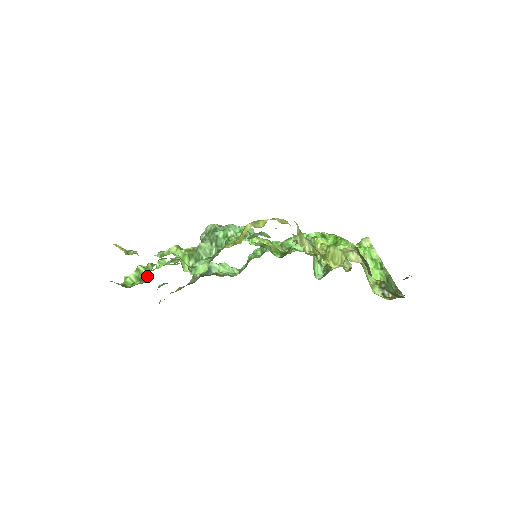
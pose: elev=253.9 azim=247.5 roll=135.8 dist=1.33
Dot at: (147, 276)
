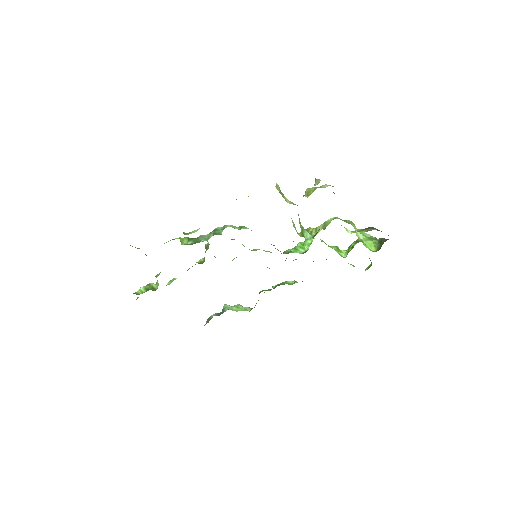
Dot at: (156, 288)
